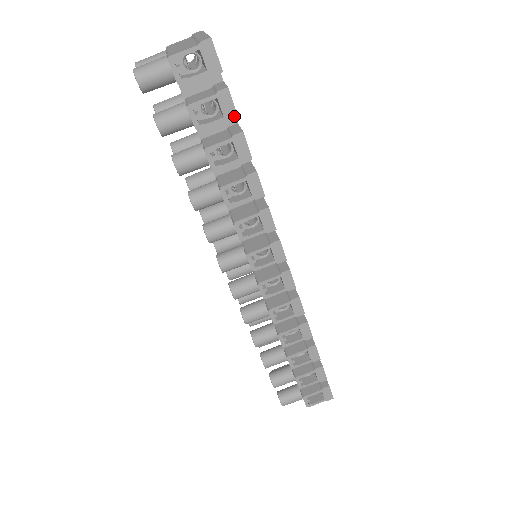
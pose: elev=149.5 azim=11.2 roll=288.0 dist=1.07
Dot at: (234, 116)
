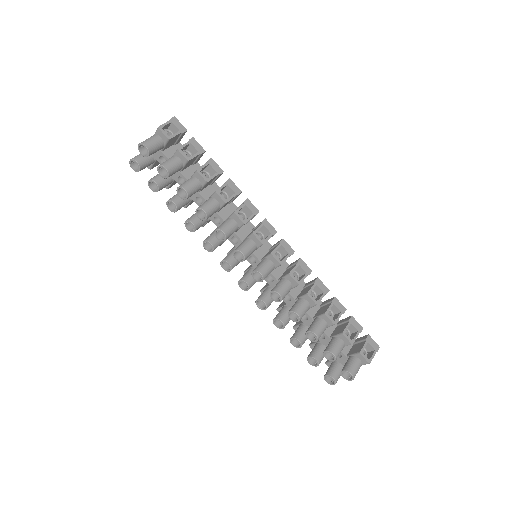
Dot at: (203, 151)
